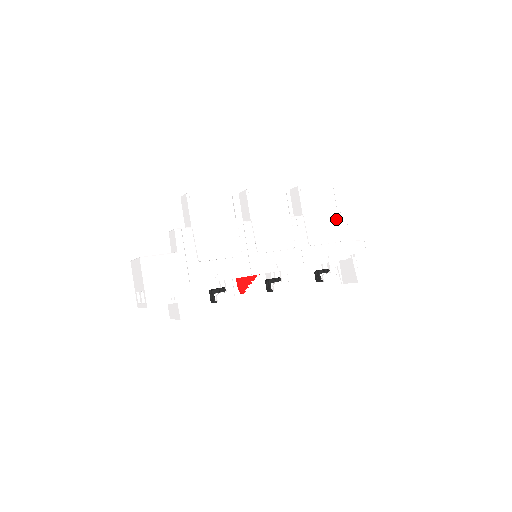
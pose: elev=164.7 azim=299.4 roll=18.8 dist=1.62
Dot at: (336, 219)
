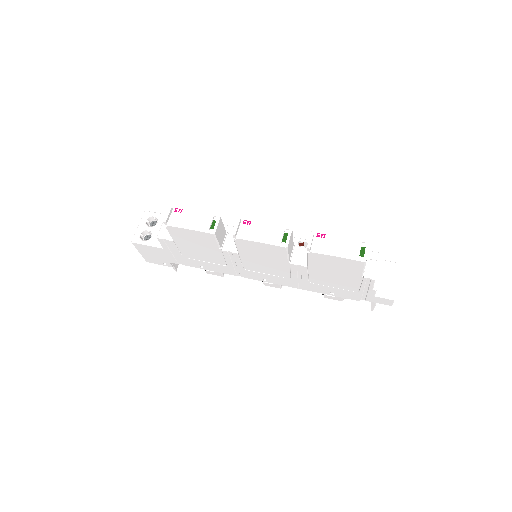
Dot at: (357, 280)
